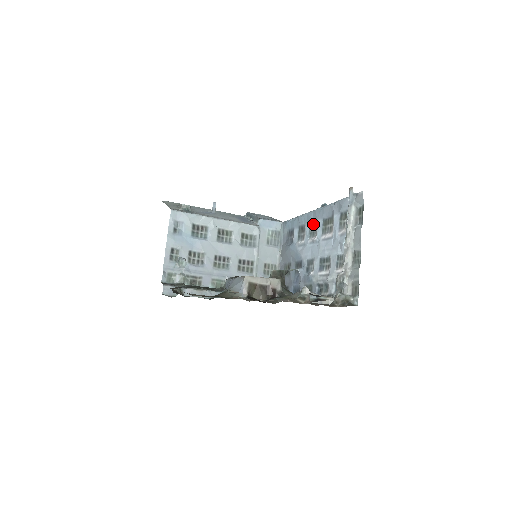
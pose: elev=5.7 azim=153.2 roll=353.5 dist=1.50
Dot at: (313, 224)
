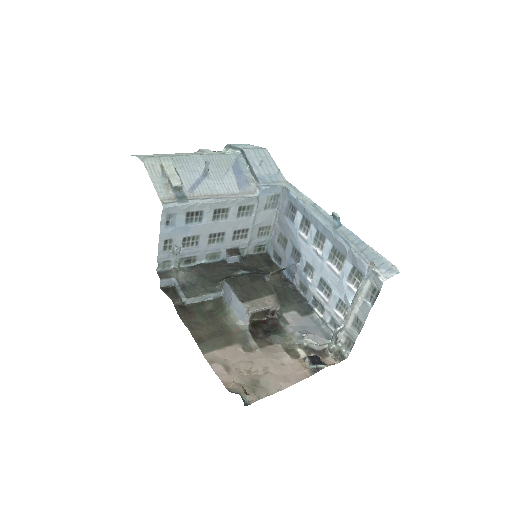
Dot at: (320, 235)
